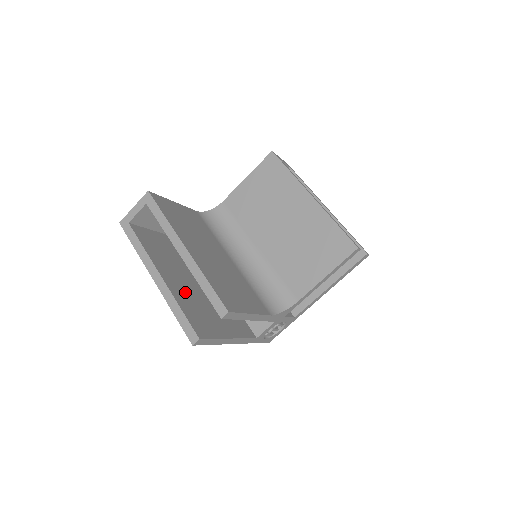
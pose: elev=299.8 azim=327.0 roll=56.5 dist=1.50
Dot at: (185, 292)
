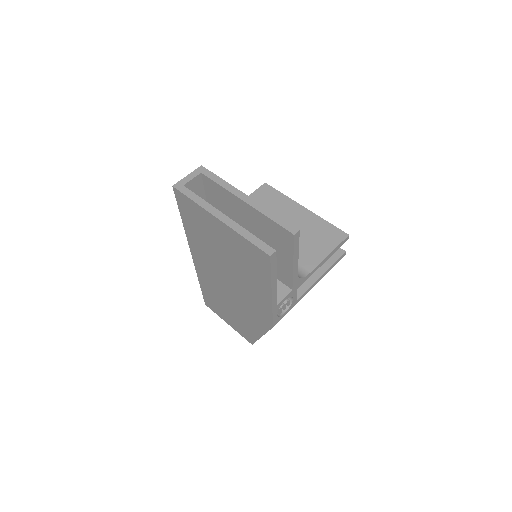
Dot at: occluded
